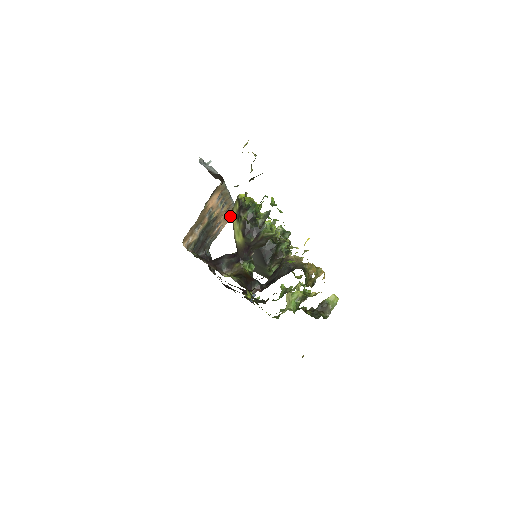
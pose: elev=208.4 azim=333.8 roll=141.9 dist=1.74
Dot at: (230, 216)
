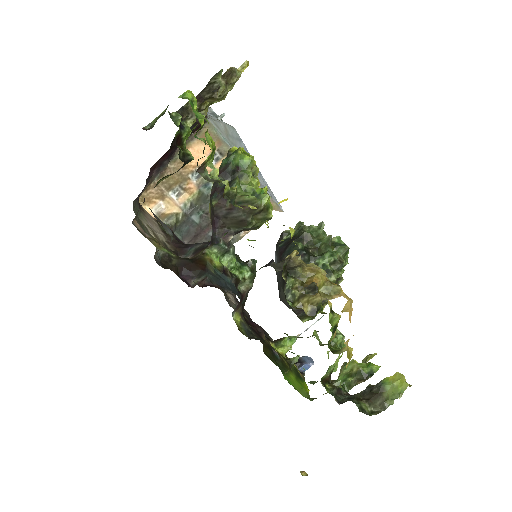
Dot at: occluded
